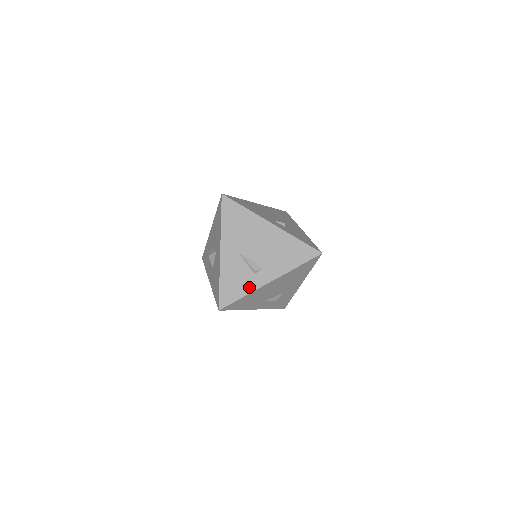
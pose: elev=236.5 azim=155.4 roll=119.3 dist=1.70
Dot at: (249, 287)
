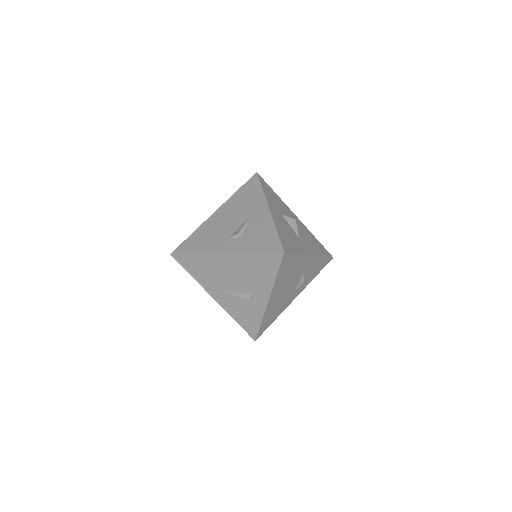
Dot at: (257, 314)
